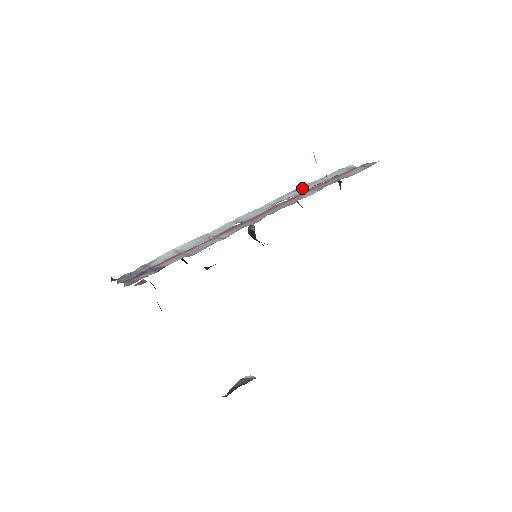
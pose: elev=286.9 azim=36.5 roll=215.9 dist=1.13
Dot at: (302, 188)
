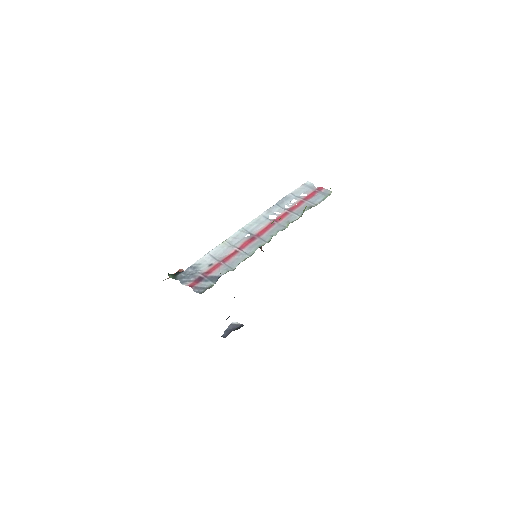
Dot at: (282, 202)
